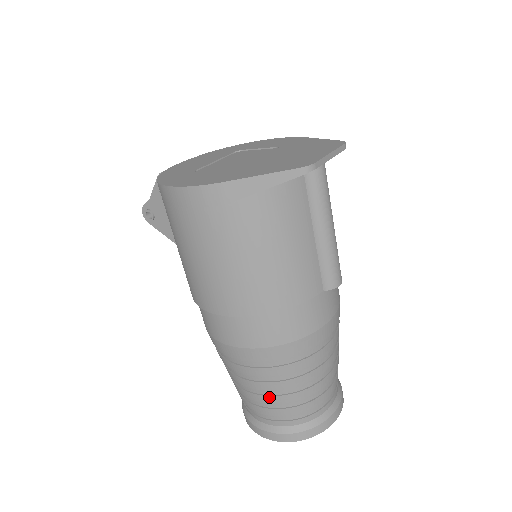
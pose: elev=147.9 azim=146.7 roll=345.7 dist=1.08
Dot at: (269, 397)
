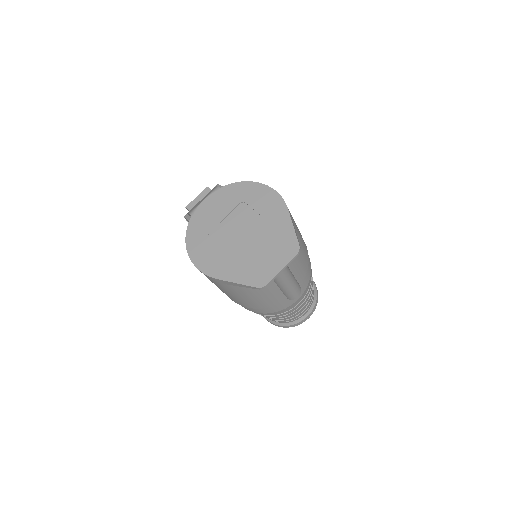
Dot at: occluded
